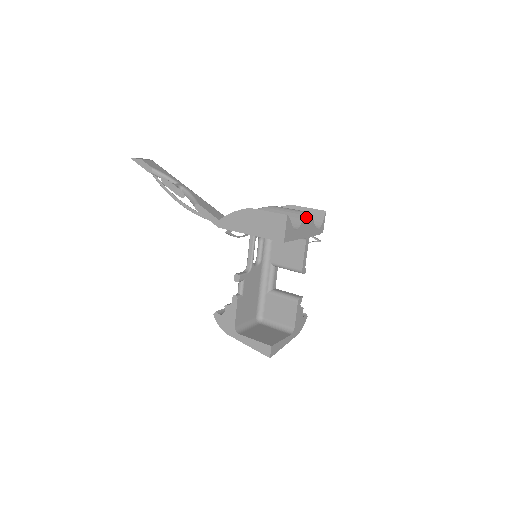
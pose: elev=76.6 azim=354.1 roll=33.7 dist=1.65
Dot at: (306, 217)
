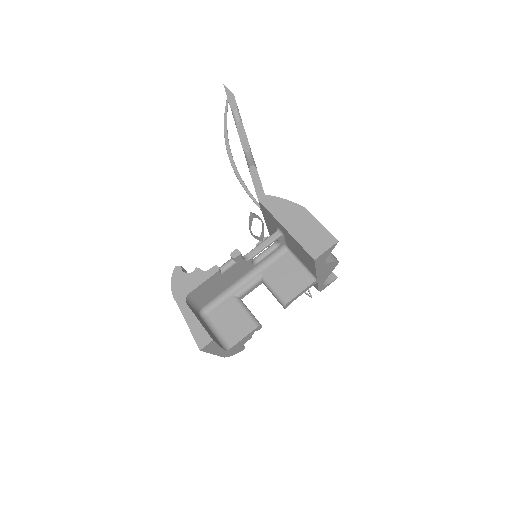
Dot at: (335, 262)
